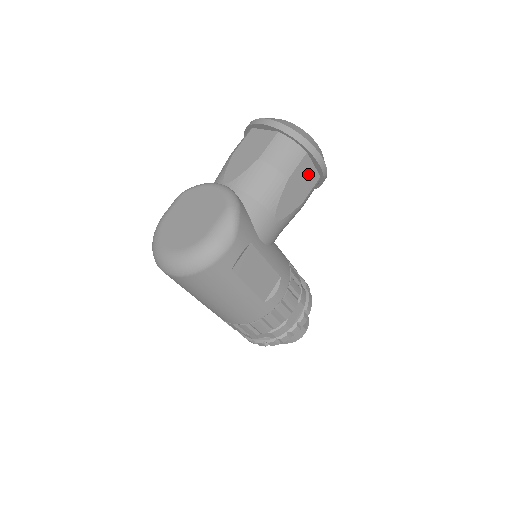
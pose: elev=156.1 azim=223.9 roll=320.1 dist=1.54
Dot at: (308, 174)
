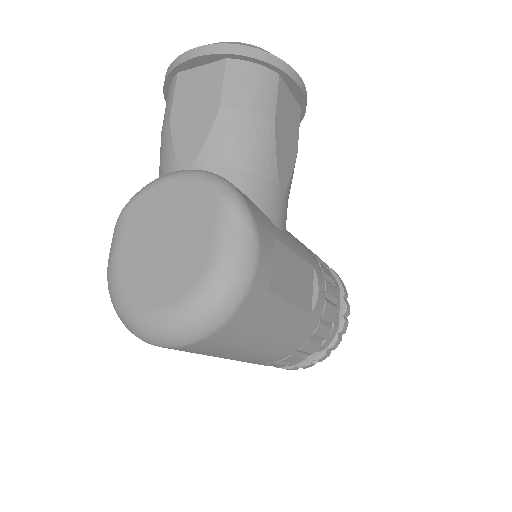
Dot at: (289, 108)
